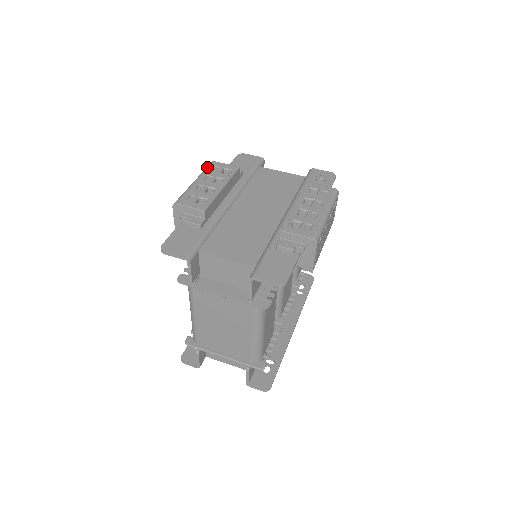
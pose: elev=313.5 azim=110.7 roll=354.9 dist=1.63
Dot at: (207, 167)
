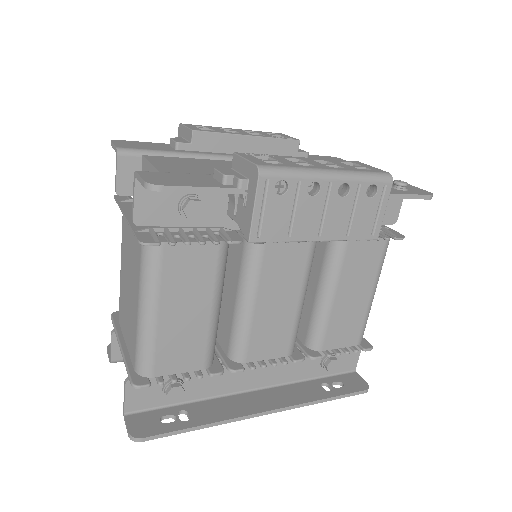
Dot at: occluded
